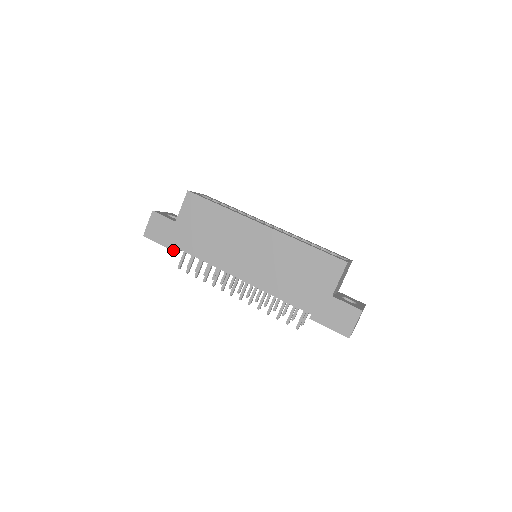
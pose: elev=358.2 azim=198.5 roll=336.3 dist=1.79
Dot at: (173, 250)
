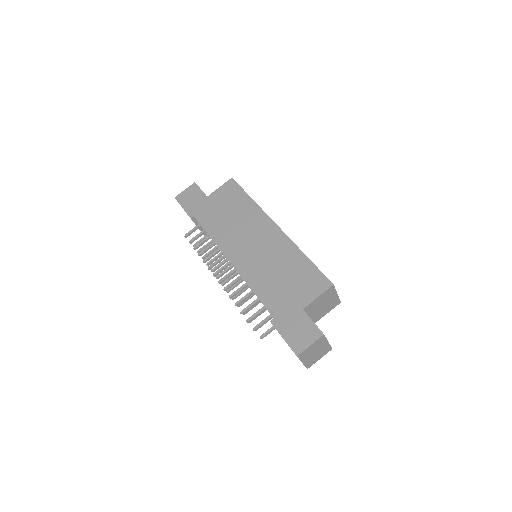
Dot at: (190, 217)
